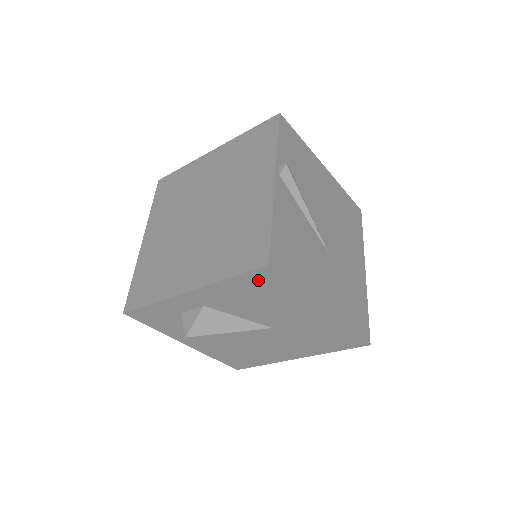
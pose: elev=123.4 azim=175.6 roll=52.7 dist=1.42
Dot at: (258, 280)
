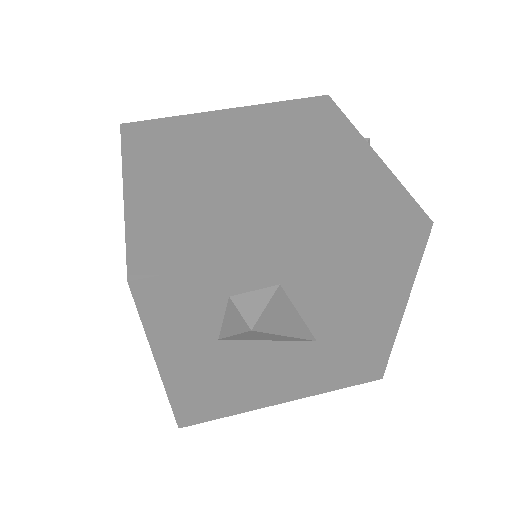
Dot at: (394, 248)
